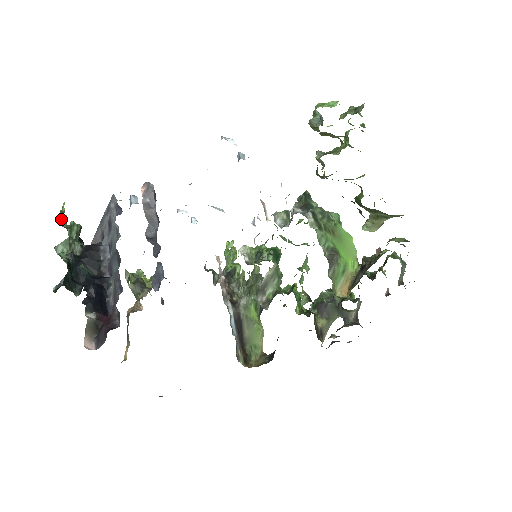
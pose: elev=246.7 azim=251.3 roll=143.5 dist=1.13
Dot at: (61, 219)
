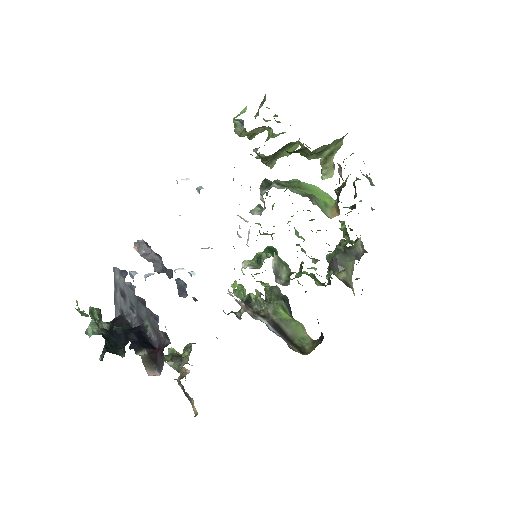
Dot at: (80, 312)
